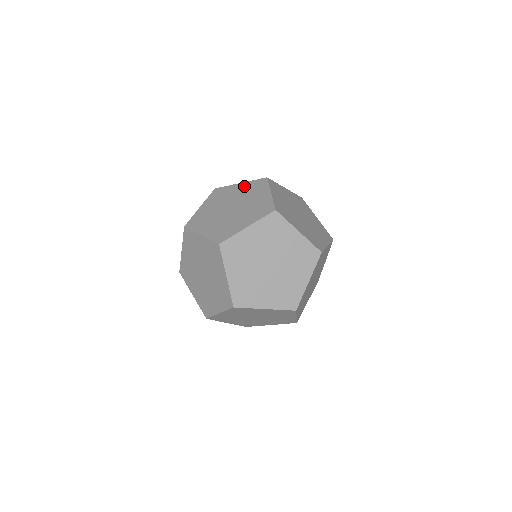
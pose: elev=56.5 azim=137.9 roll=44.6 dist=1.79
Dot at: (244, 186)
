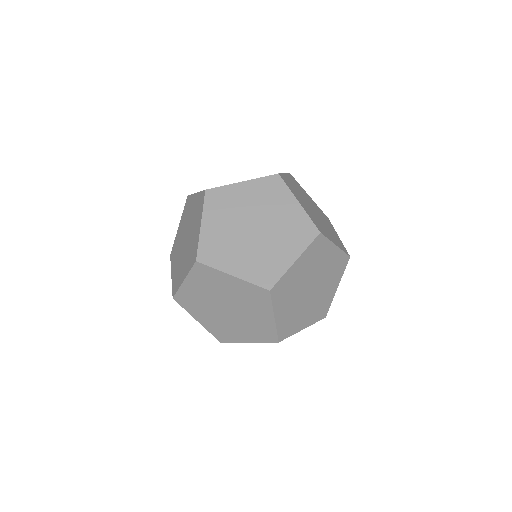
Dot at: occluded
